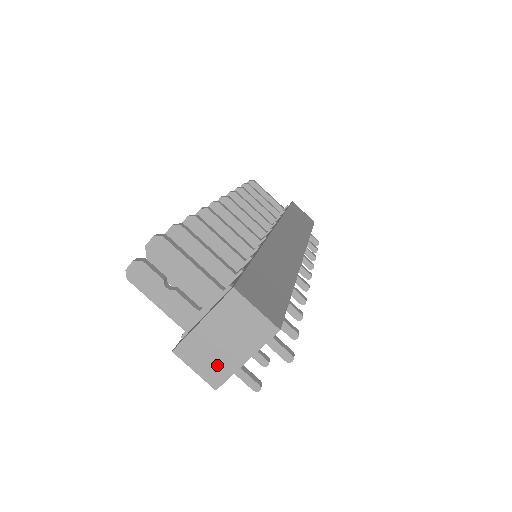
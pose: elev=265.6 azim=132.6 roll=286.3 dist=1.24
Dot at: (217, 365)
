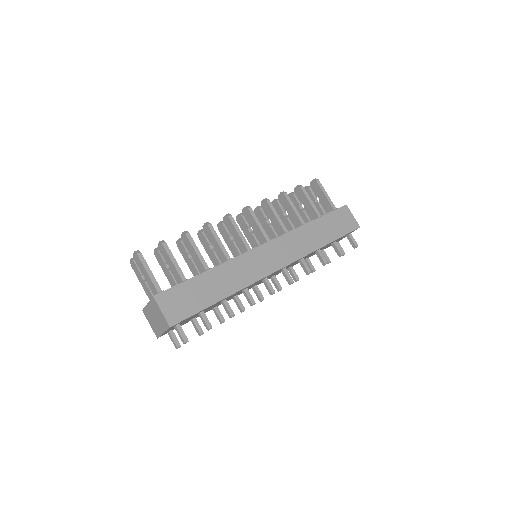
Dot at: (155, 327)
